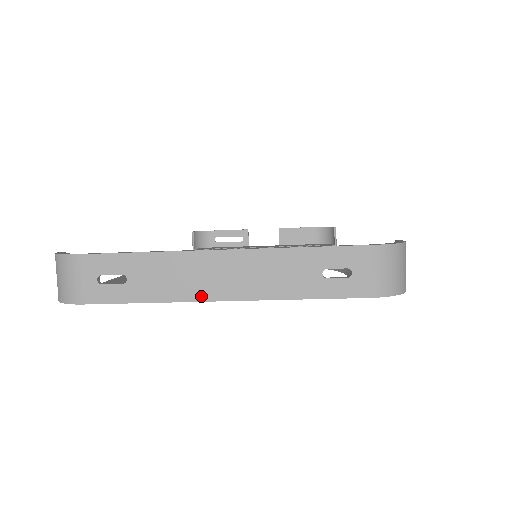
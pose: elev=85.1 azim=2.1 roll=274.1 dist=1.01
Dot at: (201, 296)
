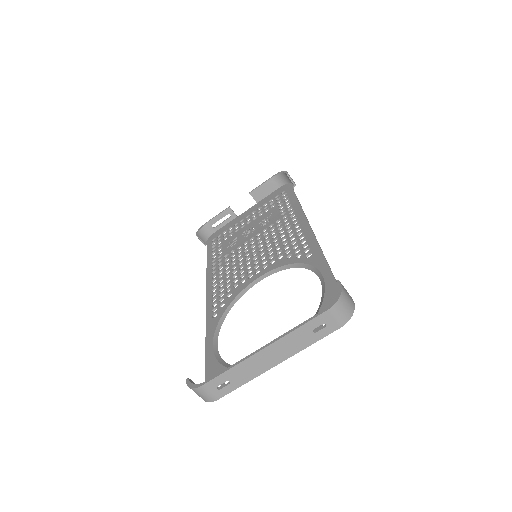
Dot at: (266, 369)
